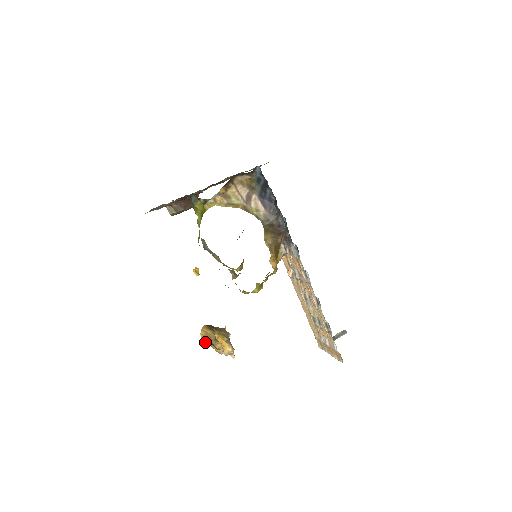
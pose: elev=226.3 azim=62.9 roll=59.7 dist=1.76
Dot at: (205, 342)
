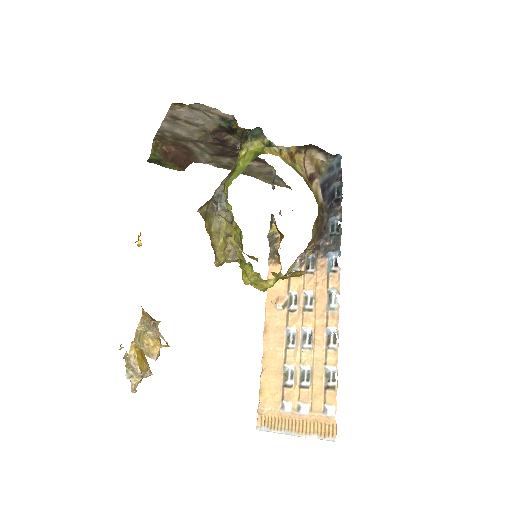
Dot at: (151, 320)
